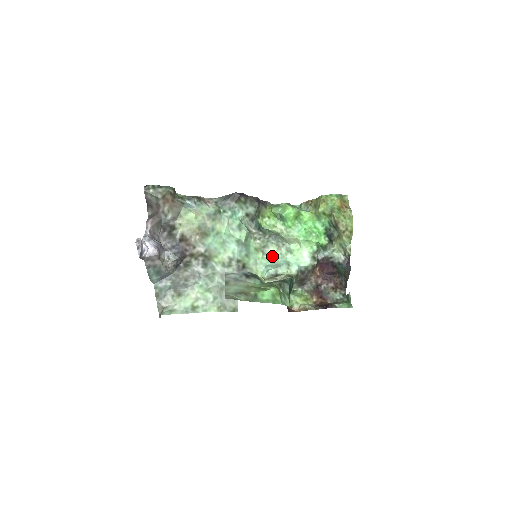
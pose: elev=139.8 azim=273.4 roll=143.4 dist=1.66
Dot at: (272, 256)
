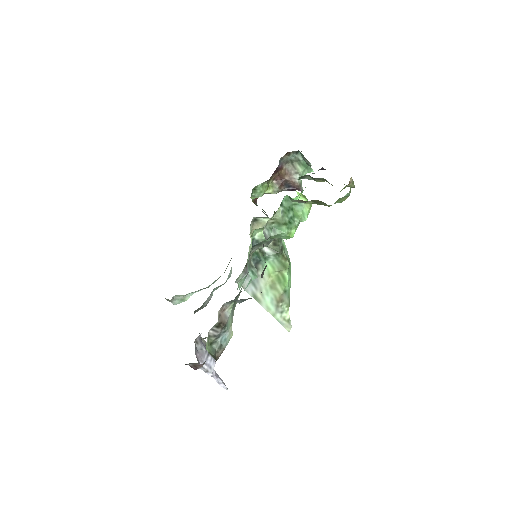
Dot at: occluded
